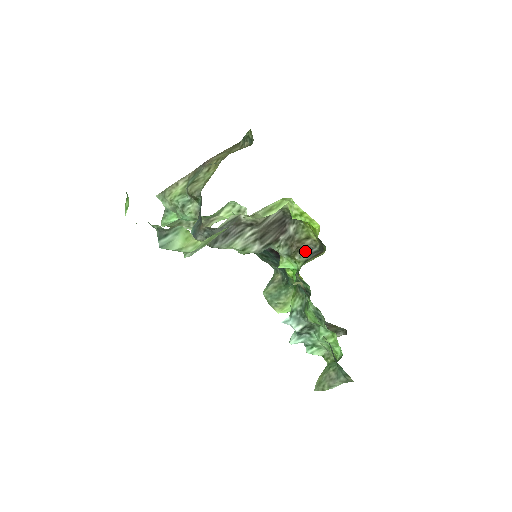
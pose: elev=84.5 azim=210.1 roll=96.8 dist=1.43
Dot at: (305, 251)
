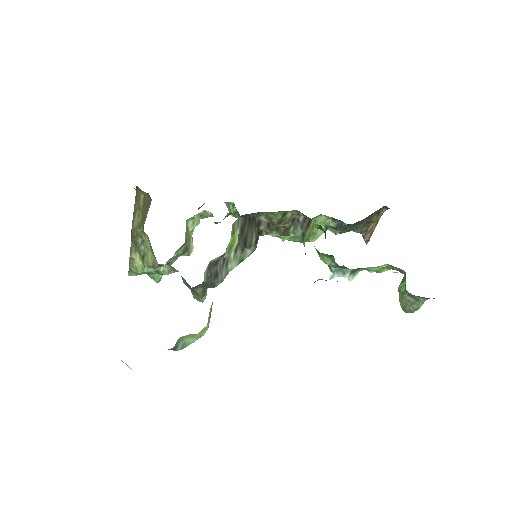
Dot at: (294, 225)
